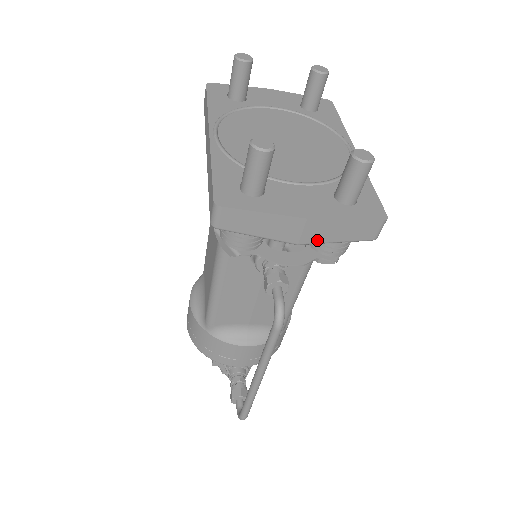
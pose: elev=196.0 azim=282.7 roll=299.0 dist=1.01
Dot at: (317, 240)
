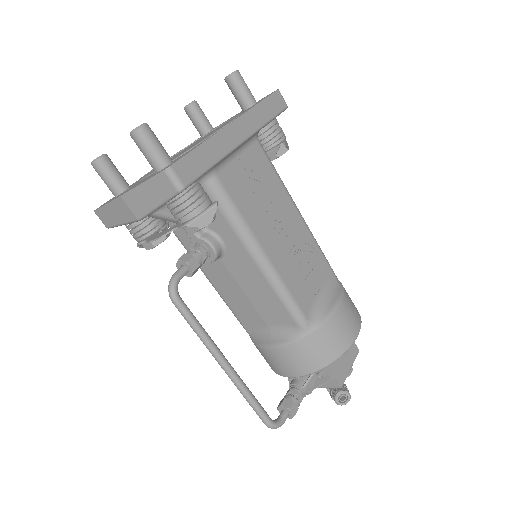
Dot at: (144, 211)
